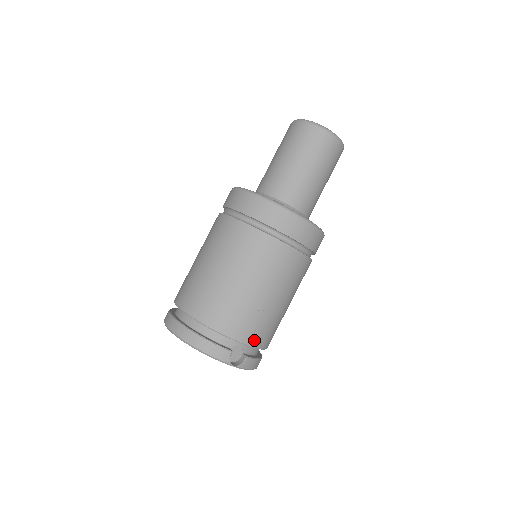
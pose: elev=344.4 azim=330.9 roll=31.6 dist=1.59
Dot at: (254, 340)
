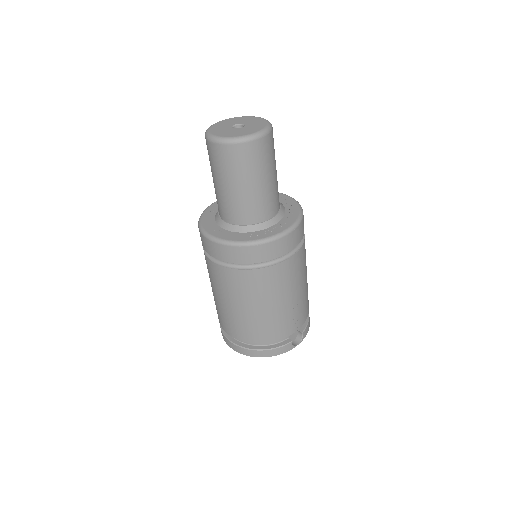
Dot at: (301, 322)
